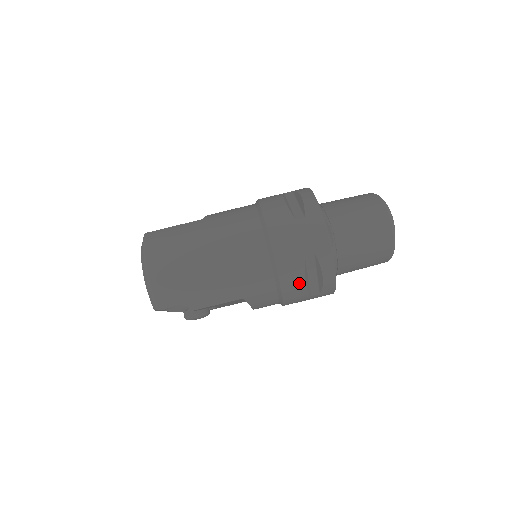
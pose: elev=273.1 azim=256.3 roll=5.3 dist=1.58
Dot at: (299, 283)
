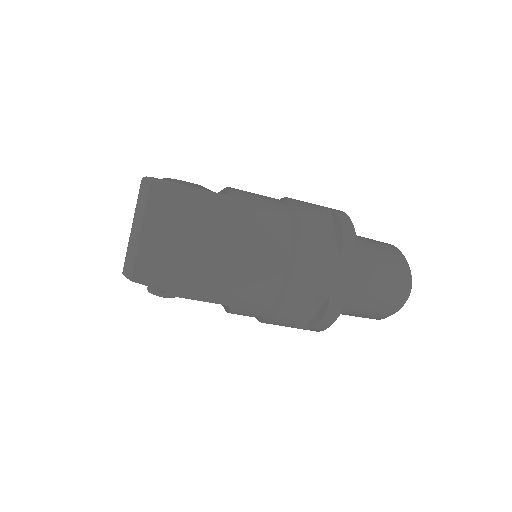
Dot at: (295, 317)
